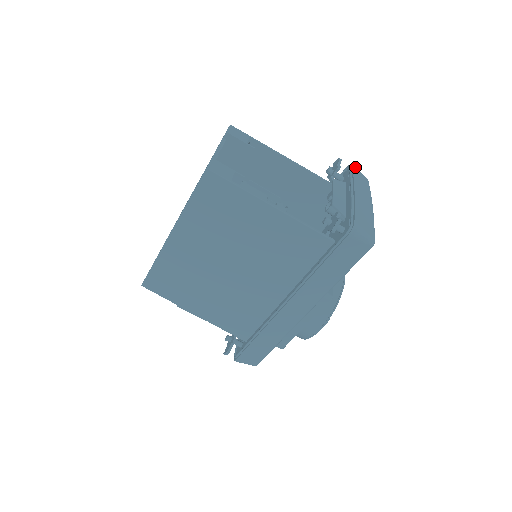
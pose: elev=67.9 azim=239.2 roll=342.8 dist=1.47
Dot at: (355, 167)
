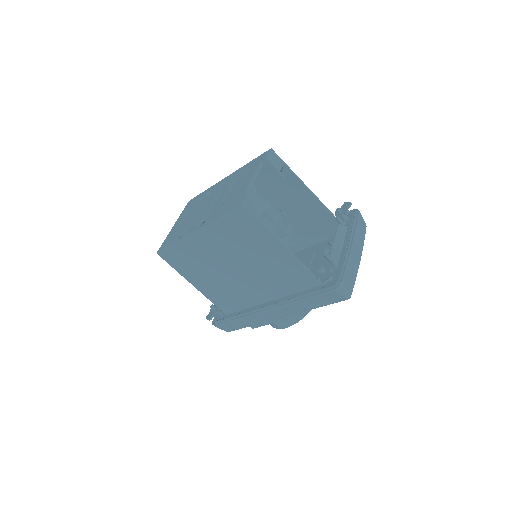
Dot at: (360, 214)
